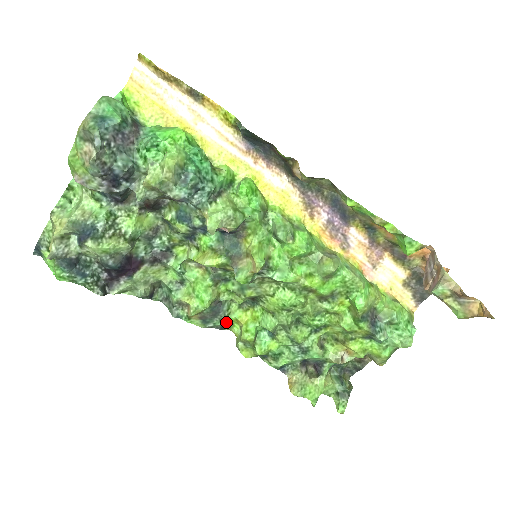
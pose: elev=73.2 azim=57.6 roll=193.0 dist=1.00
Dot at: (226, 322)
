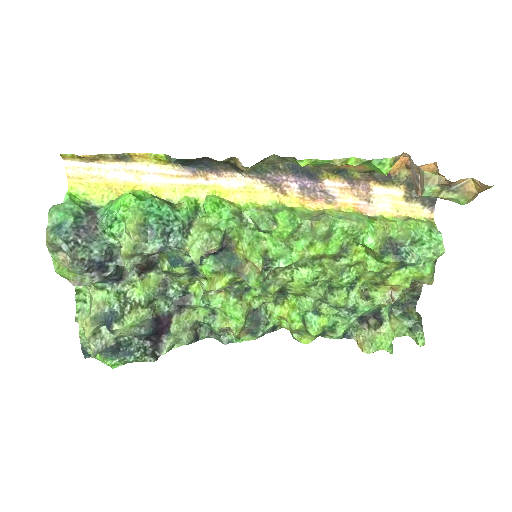
Dot at: (272, 323)
